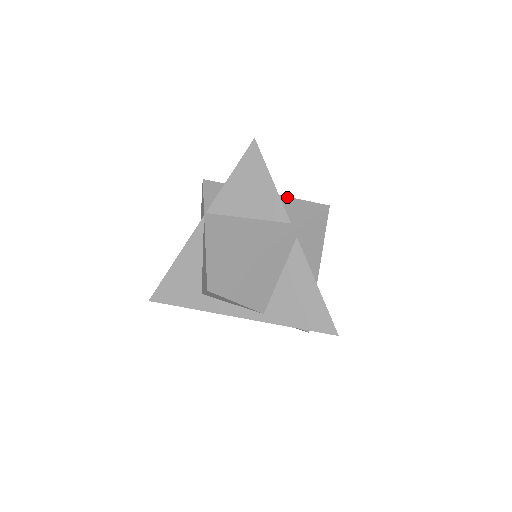
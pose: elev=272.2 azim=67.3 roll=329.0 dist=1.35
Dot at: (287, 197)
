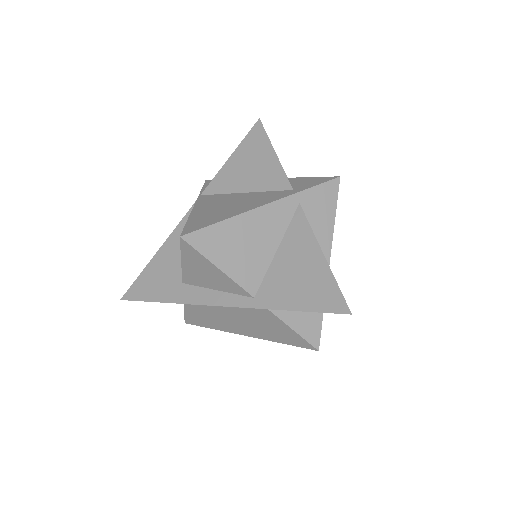
Dot at: (293, 178)
